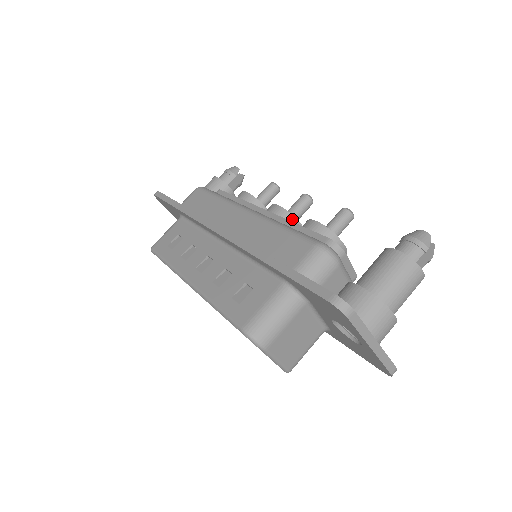
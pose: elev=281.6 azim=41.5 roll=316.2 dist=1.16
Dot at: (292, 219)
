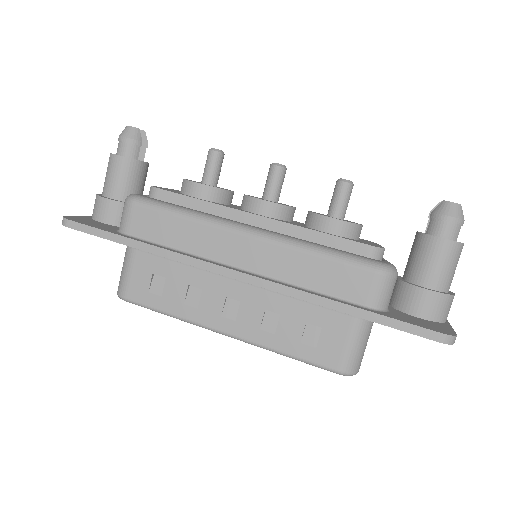
Dot at: (287, 210)
